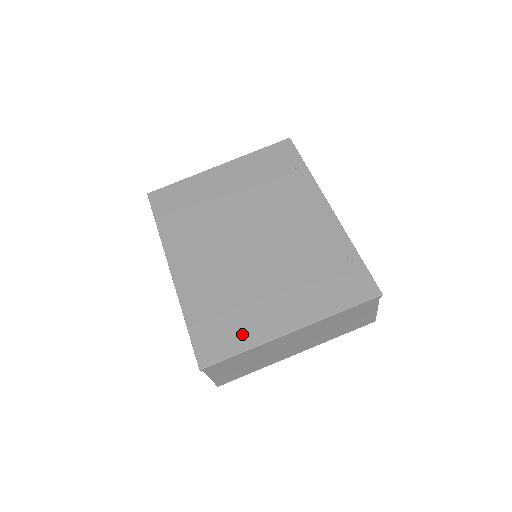
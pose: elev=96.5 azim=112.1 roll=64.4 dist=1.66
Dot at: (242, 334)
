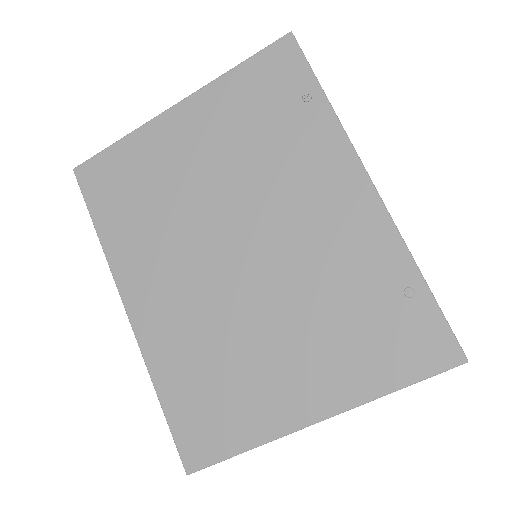
Dot at: (241, 423)
